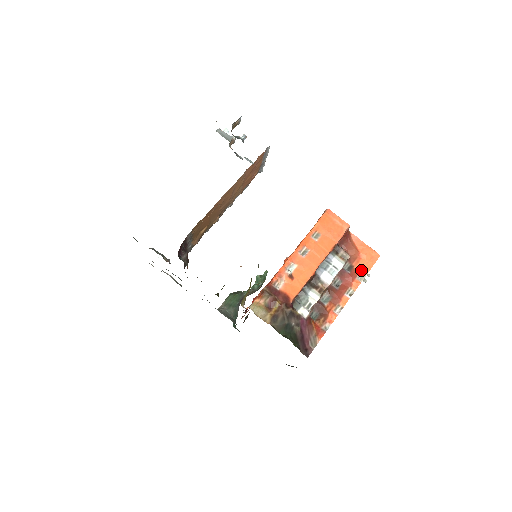
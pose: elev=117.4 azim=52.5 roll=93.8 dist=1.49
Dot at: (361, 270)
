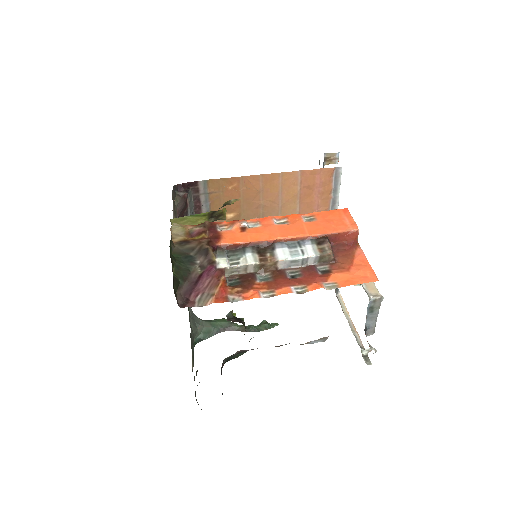
Dot at: (338, 280)
